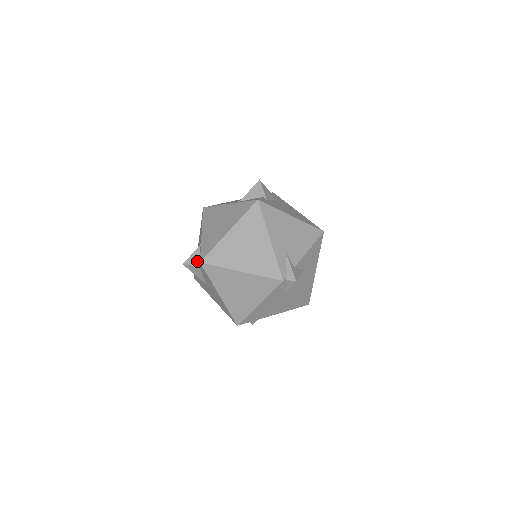
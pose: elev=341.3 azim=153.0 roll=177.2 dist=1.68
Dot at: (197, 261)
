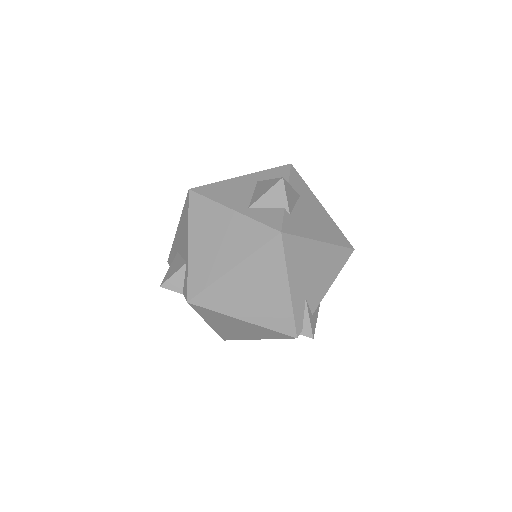
Dot at: (181, 286)
